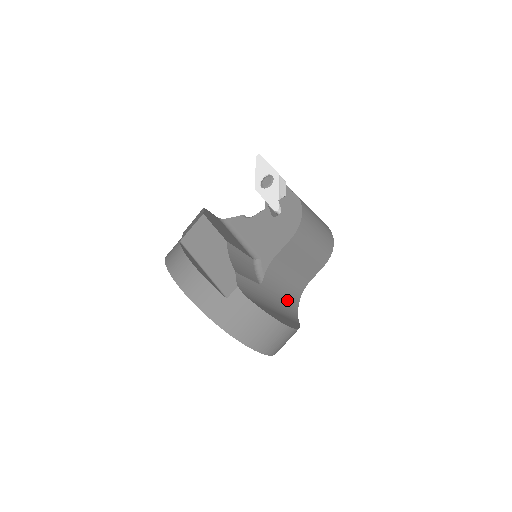
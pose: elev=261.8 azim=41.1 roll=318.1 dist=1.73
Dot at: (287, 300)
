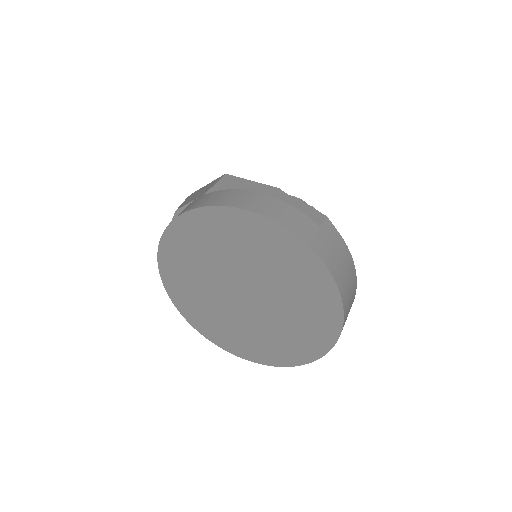
Dot at: occluded
